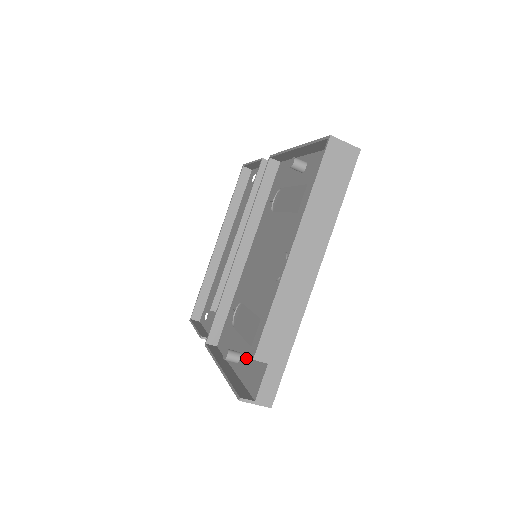
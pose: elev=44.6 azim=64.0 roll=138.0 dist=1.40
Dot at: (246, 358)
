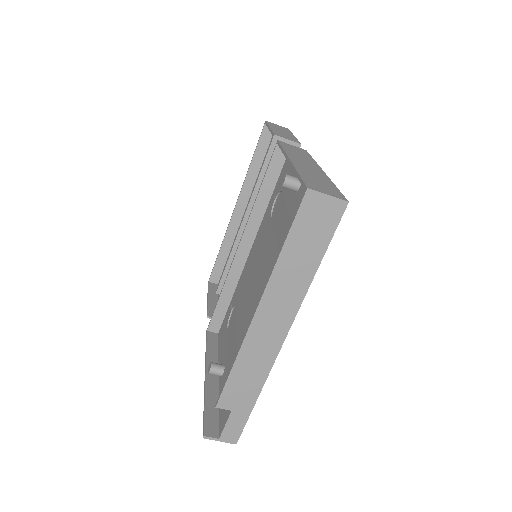
Dot at: (225, 380)
